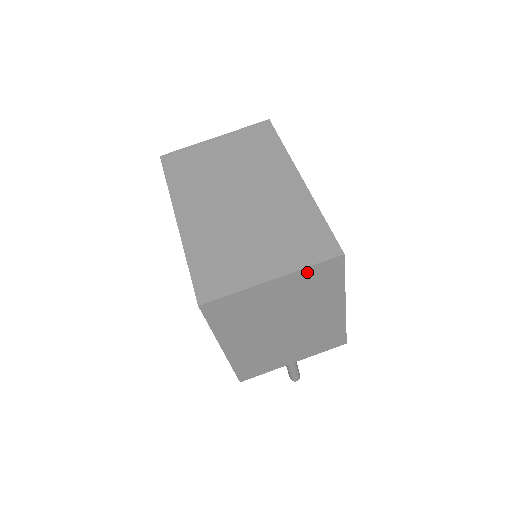
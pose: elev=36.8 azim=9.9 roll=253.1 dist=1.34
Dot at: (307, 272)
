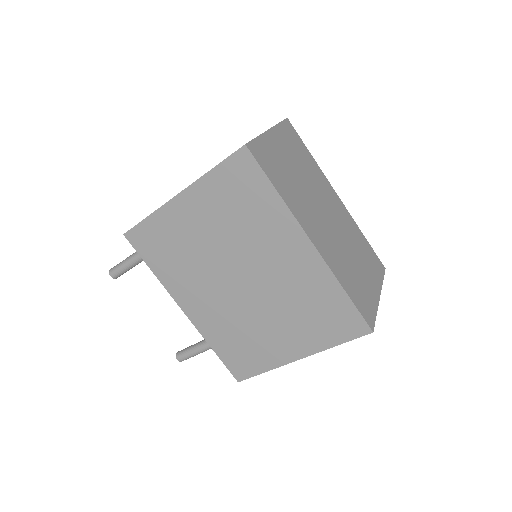
Dot at: occluded
